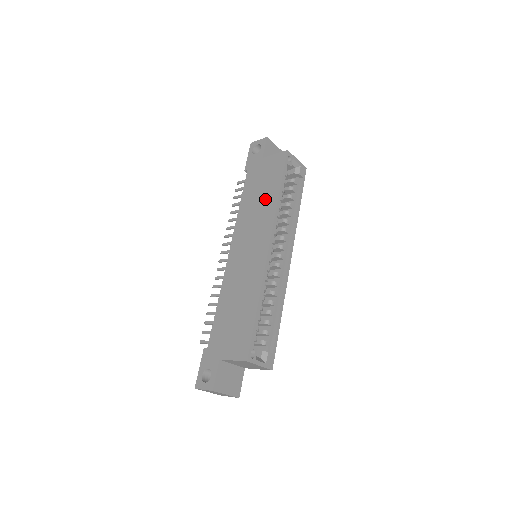
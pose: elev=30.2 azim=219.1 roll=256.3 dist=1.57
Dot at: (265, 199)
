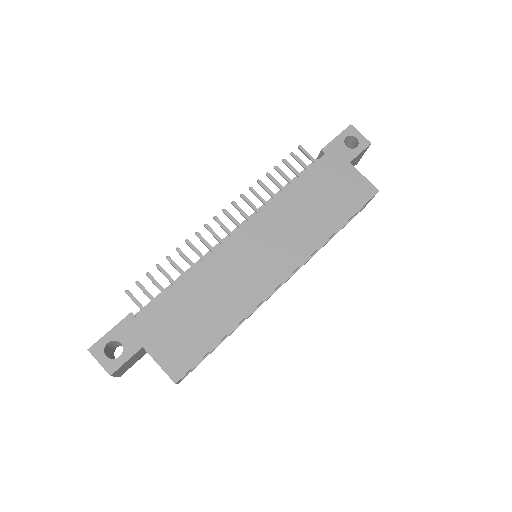
Dot at: (319, 217)
